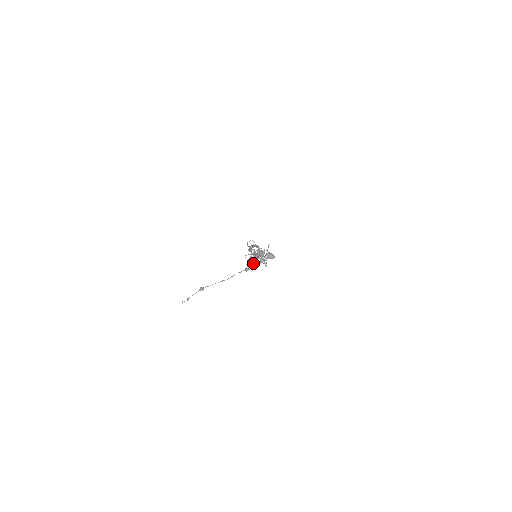
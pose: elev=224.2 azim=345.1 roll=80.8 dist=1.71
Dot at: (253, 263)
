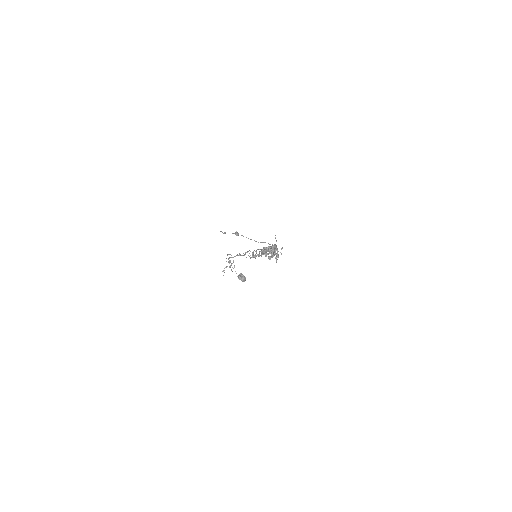
Dot at: occluded
